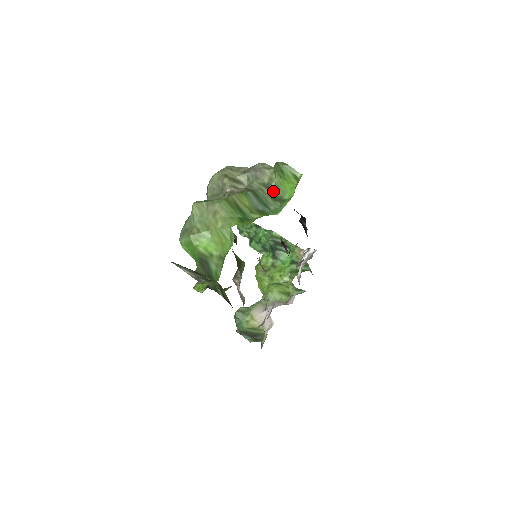
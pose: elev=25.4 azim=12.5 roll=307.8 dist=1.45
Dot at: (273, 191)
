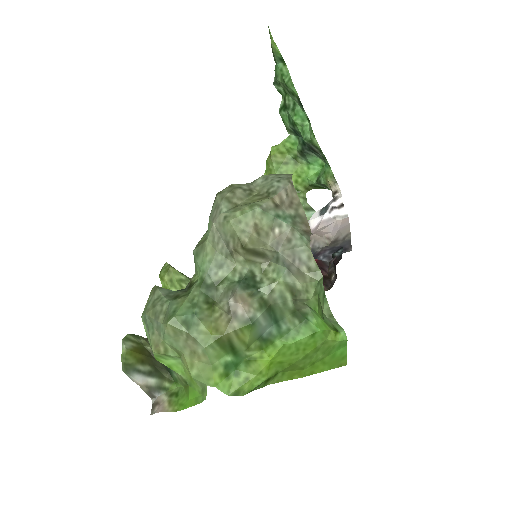
Dot at: (299, 305)
